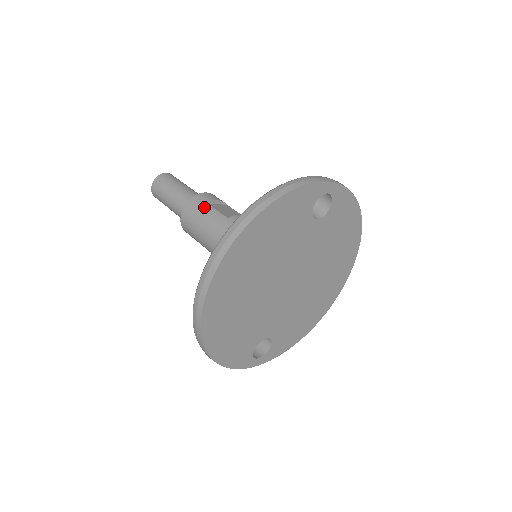
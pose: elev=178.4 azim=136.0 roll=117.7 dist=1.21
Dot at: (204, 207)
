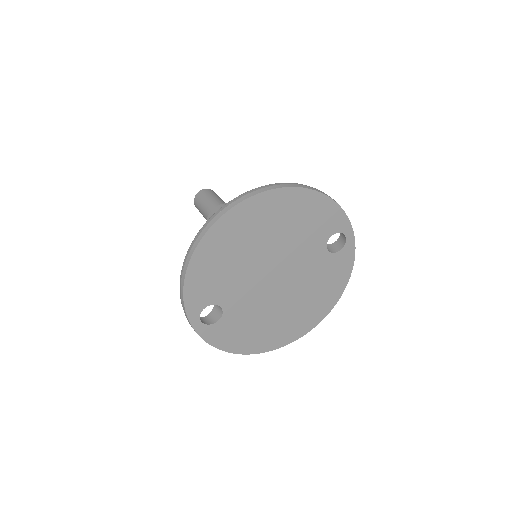
Dot at: occluded
